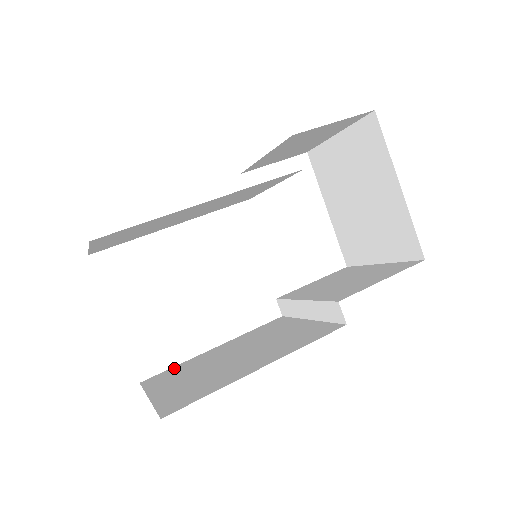
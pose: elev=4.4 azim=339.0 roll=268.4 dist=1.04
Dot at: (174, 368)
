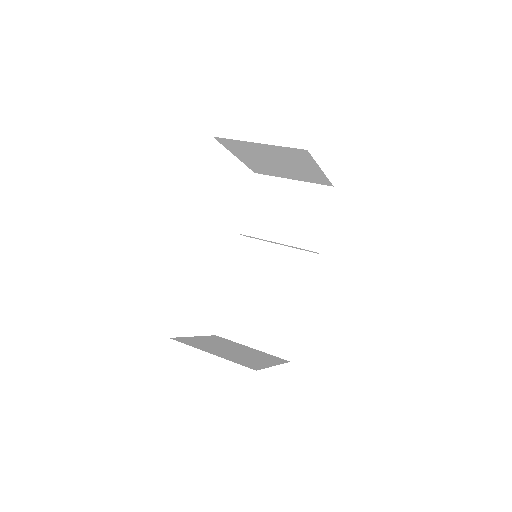
Dot at: (225, 315)
